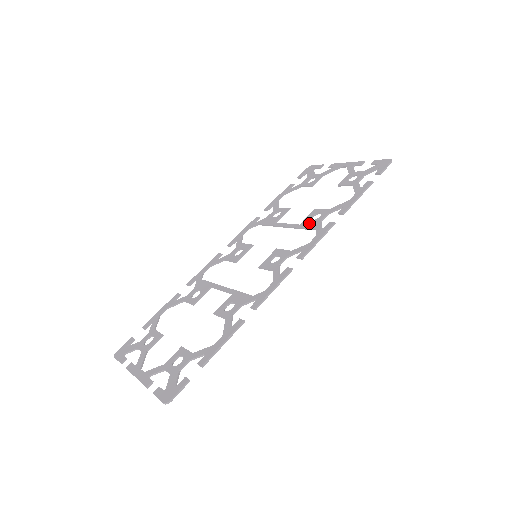
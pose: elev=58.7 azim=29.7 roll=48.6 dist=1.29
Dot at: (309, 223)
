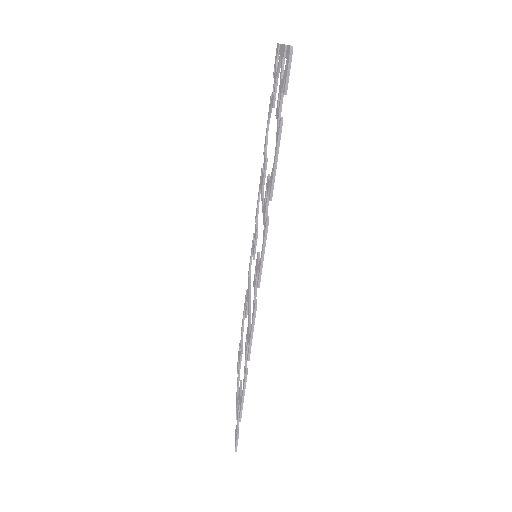
Dot at: occluded
